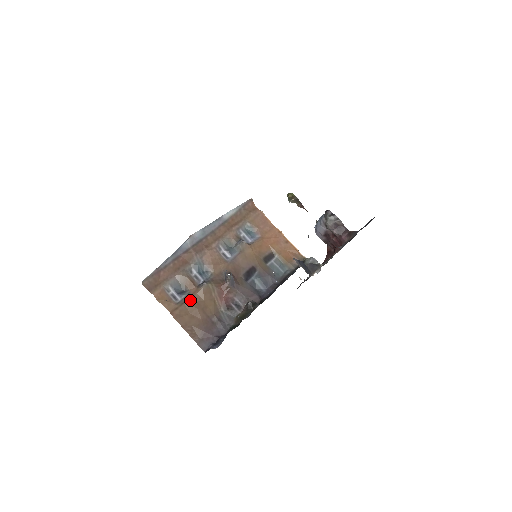
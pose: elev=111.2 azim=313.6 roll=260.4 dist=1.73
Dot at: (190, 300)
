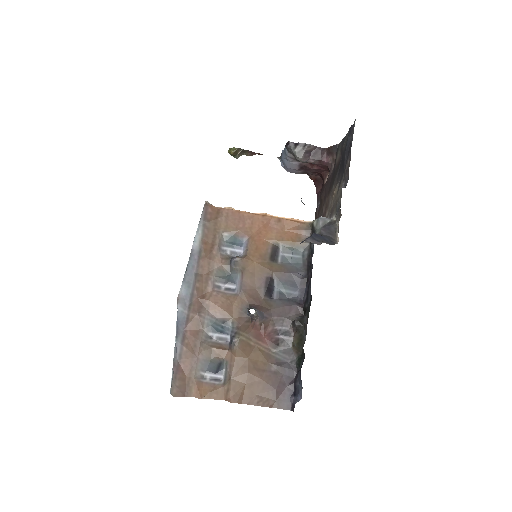
Dot at: (234, 370)
